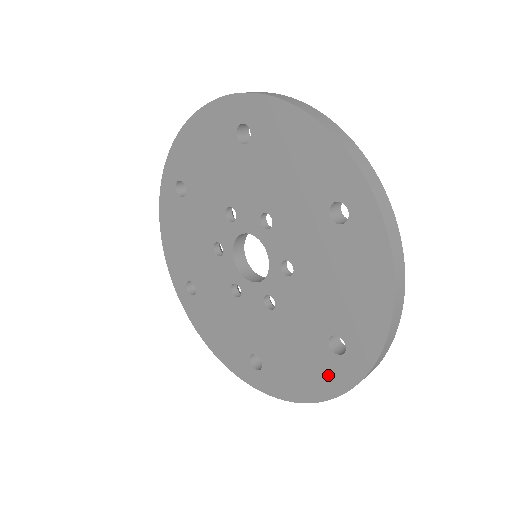
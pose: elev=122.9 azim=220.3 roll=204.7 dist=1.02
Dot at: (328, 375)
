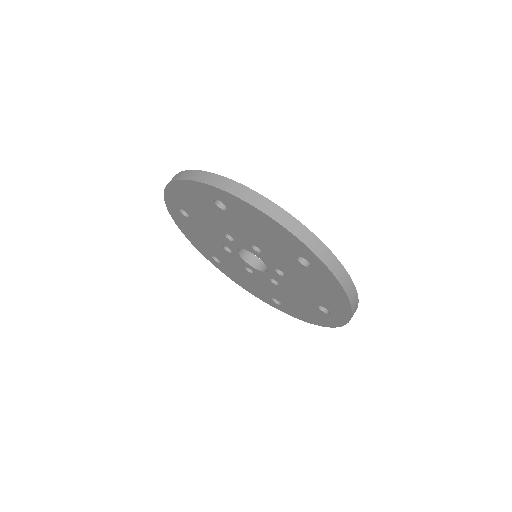
Dot at: (323, 319)
